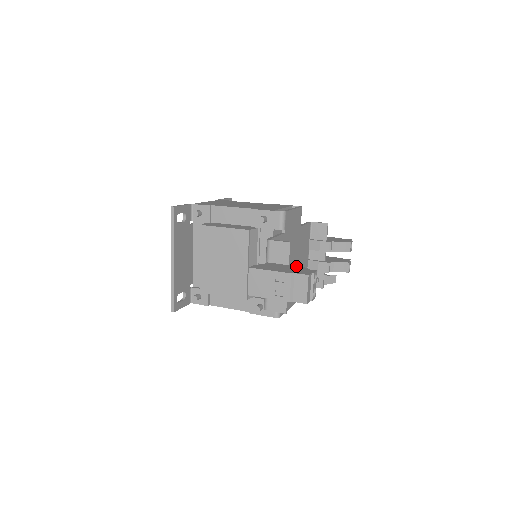
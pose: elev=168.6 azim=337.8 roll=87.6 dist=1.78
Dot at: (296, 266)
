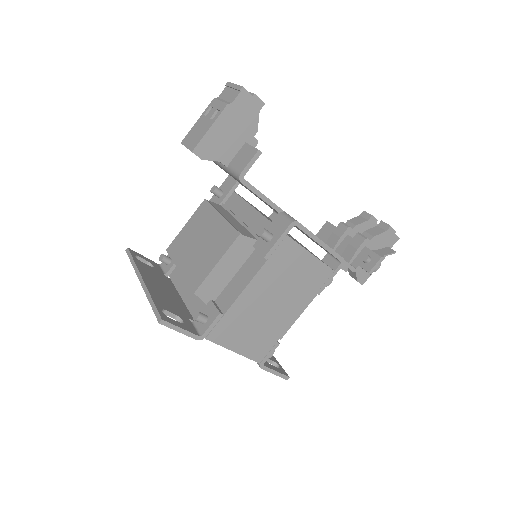
Dot at: occluded
